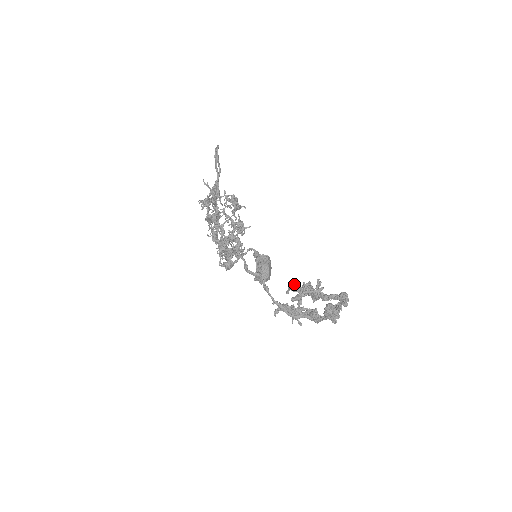
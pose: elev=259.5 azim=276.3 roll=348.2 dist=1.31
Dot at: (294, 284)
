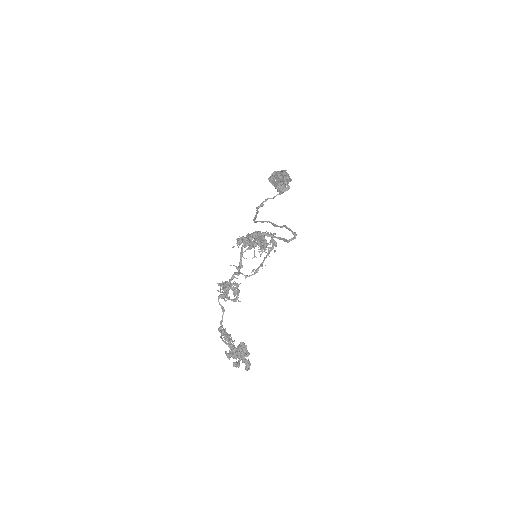
Dot at: (234, 349)
